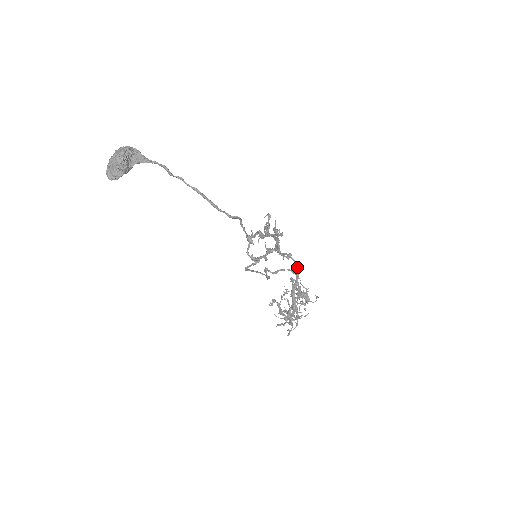
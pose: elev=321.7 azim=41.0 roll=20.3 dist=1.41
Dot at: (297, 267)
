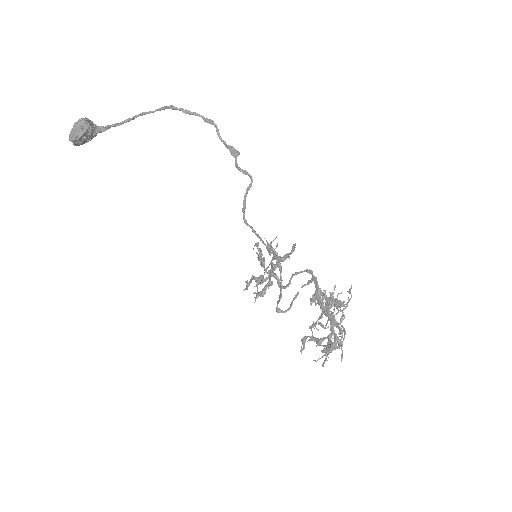
Dot at: (310, 272)
